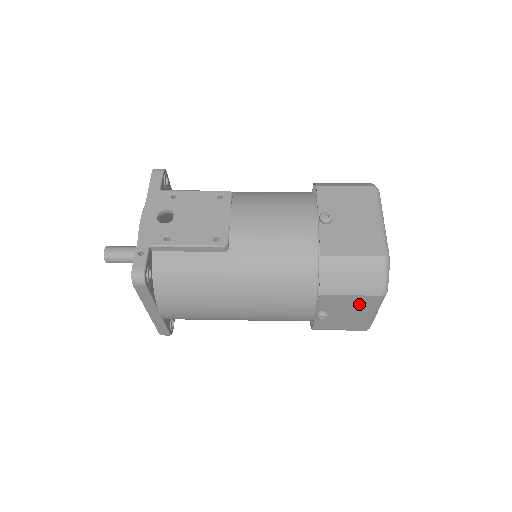
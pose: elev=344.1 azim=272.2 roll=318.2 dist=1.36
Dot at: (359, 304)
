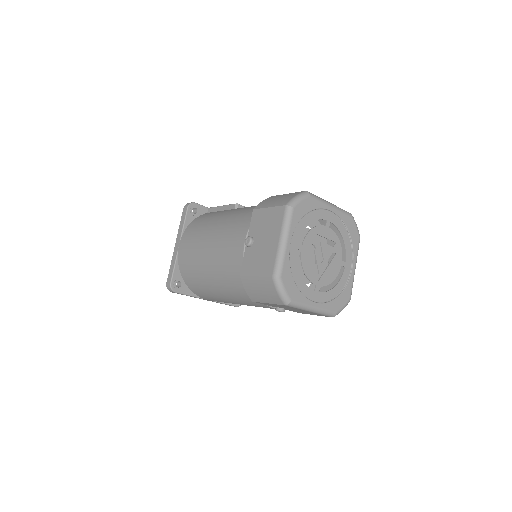
Dot at: (272, 222)
